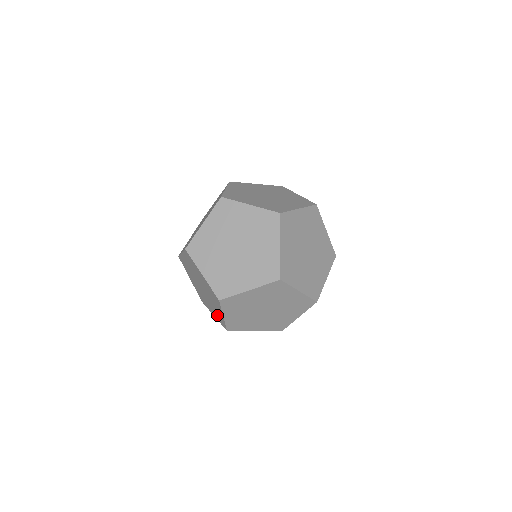
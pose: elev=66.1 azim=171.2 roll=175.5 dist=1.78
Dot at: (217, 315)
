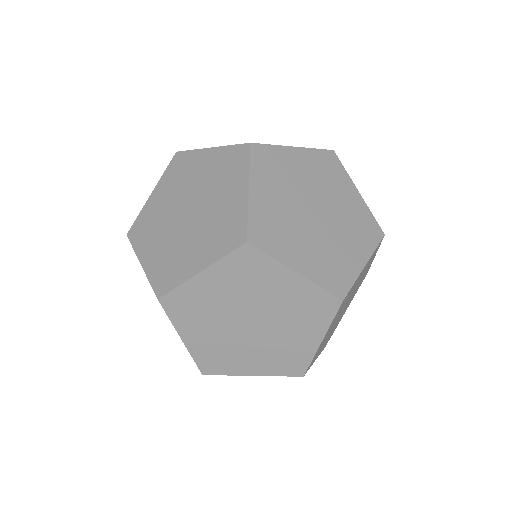
Dot at: (166, 265)
